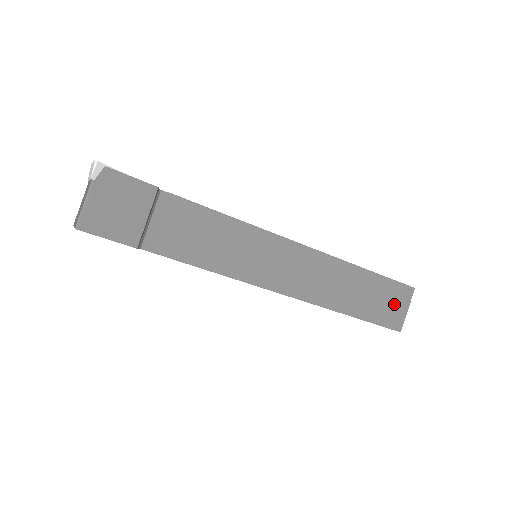
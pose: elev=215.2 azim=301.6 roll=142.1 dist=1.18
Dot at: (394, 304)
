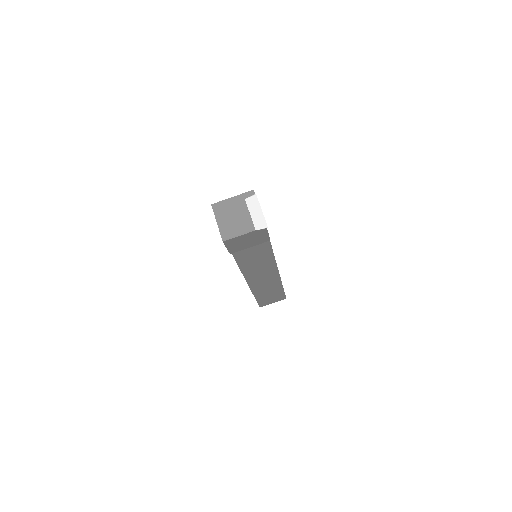
Dot at: (273, 300)
